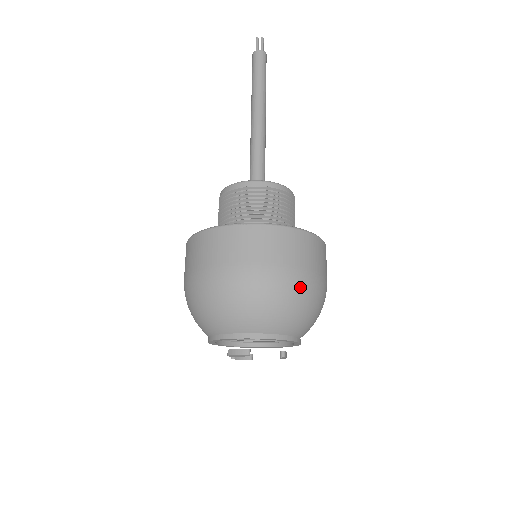
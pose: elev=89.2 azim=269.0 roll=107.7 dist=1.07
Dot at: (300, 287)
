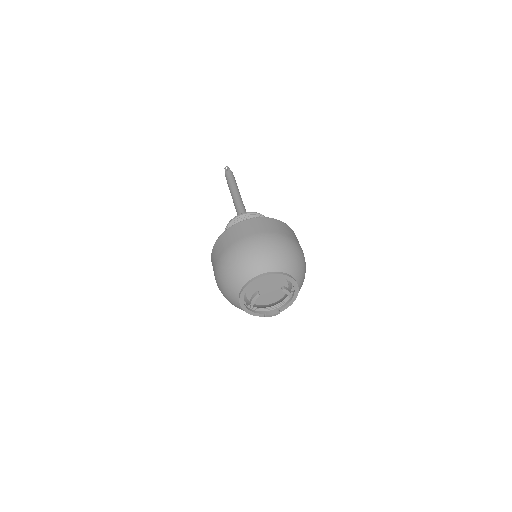
Dot at: (265, 241)
